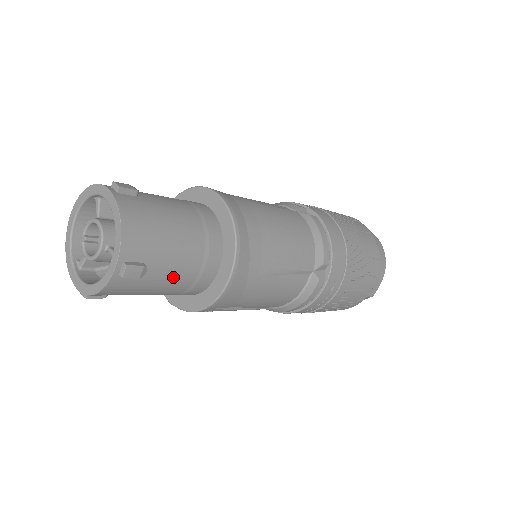
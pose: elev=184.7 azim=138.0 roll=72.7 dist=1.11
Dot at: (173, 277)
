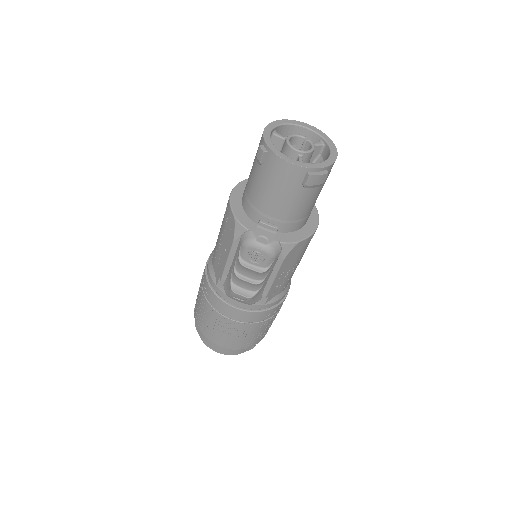
Dot at: occluded
